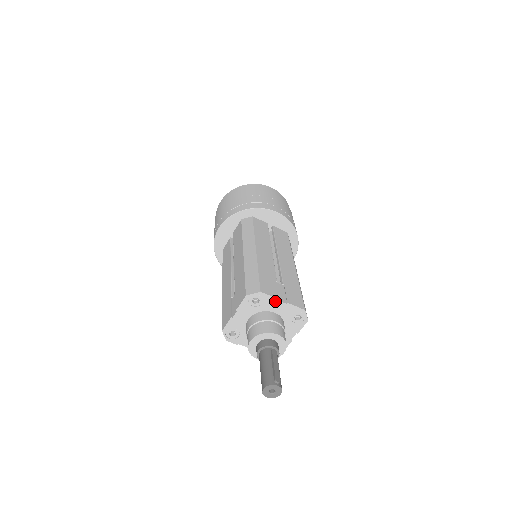
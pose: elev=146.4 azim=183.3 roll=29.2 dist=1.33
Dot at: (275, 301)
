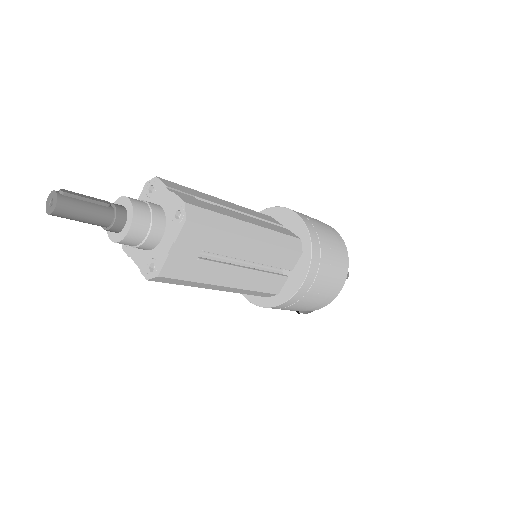
Dot at: (164, 189)
